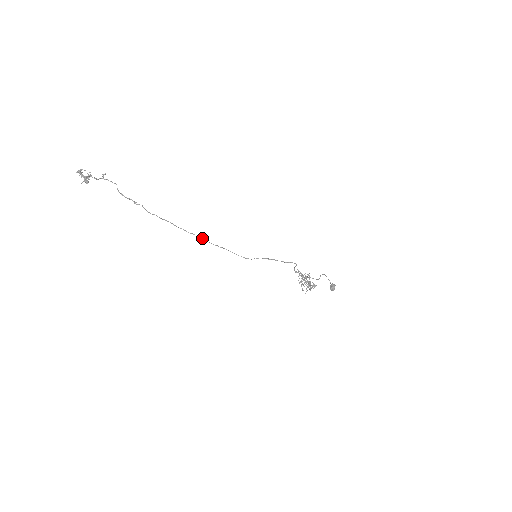
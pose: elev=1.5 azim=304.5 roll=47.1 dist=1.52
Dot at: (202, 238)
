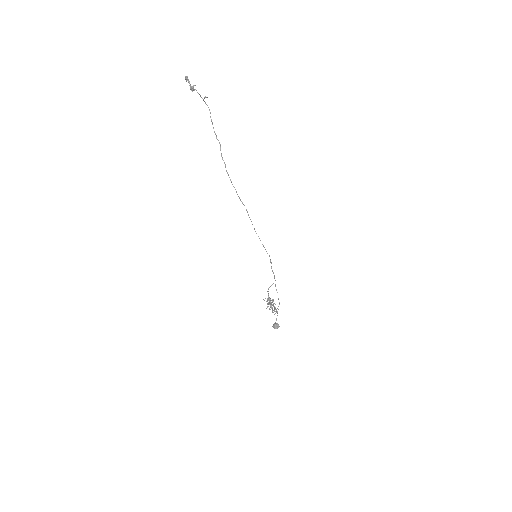
Dot at: occluded
